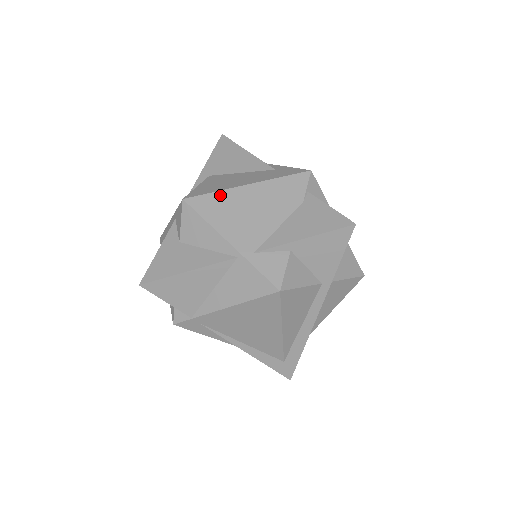
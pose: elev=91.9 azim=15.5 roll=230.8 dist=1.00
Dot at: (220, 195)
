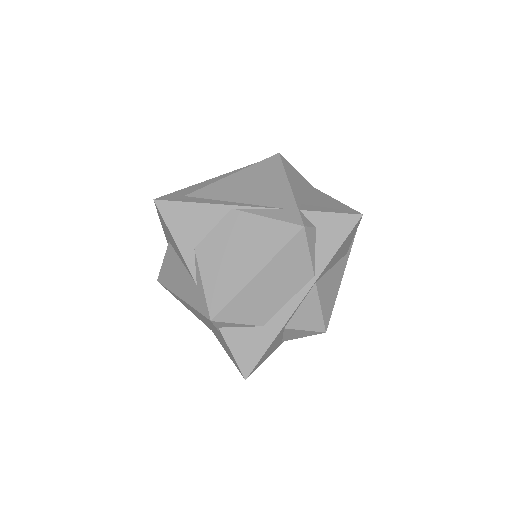
Dot at: (172, 293)
